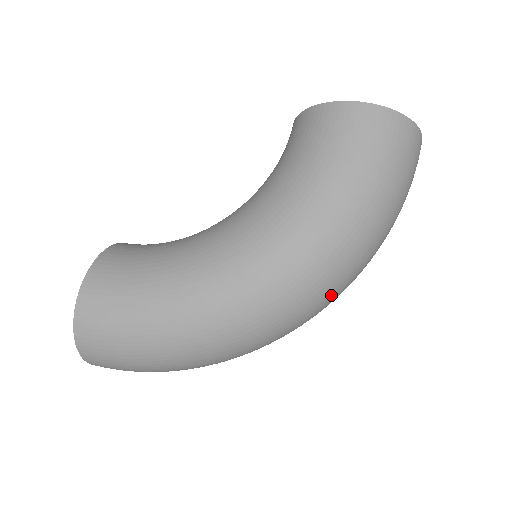
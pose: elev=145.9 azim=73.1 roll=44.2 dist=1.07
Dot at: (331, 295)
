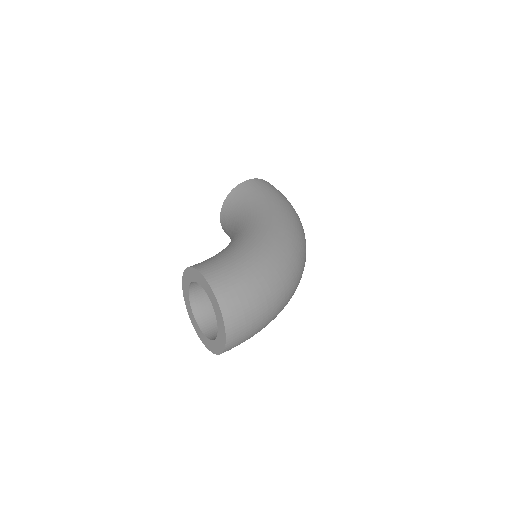
Dot at: (305, 242)
